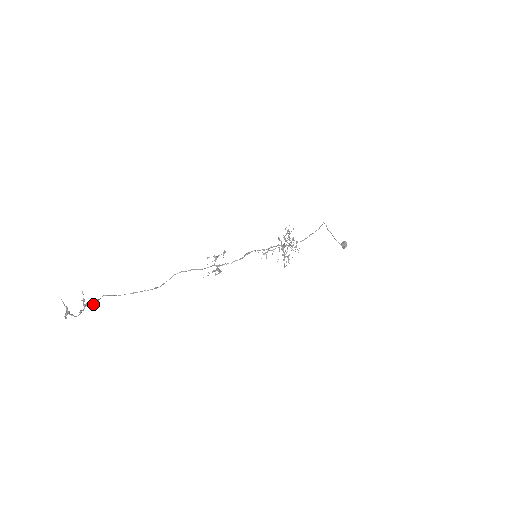
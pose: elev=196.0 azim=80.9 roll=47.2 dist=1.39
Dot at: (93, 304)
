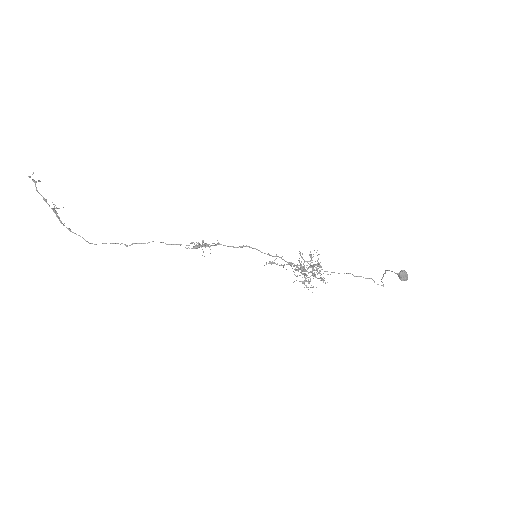
Dot at: (62, 223)
